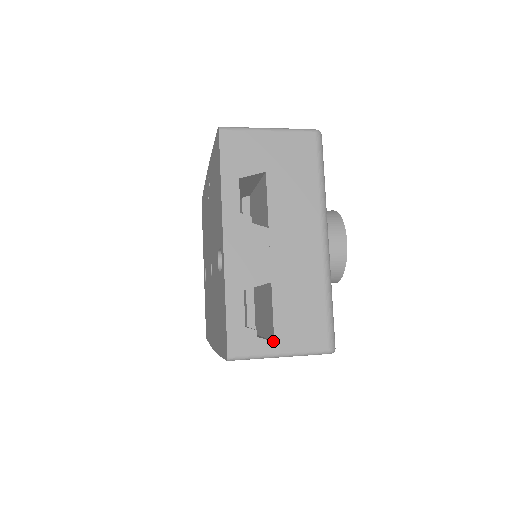
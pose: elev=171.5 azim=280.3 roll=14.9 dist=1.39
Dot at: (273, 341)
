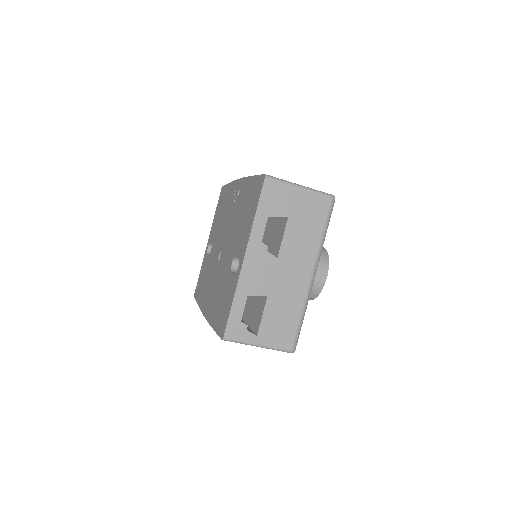
Dot at: (256, 335)
